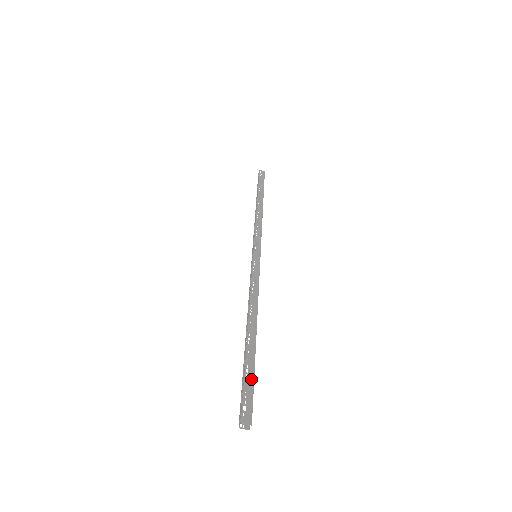
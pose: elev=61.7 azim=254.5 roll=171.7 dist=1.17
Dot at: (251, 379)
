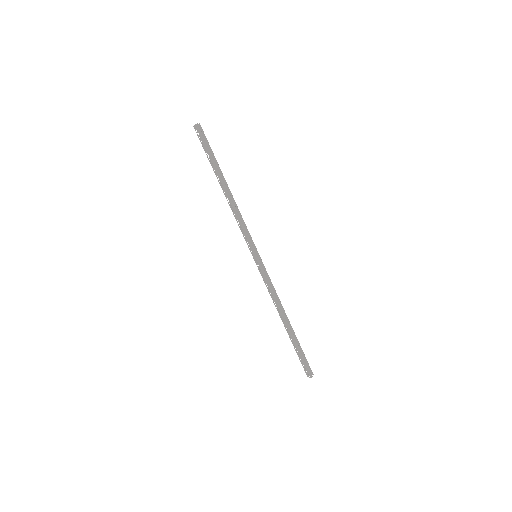
Dot at: (301, 355)
